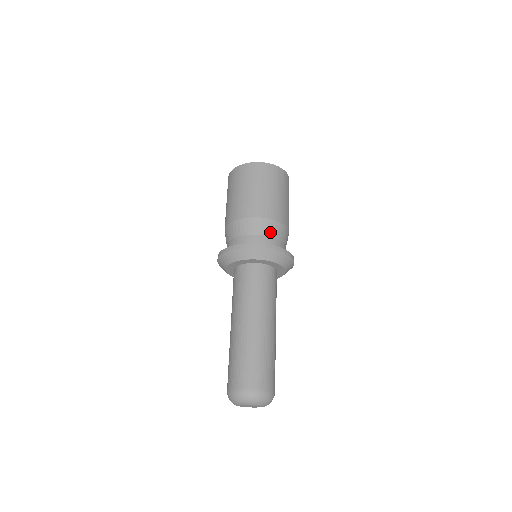
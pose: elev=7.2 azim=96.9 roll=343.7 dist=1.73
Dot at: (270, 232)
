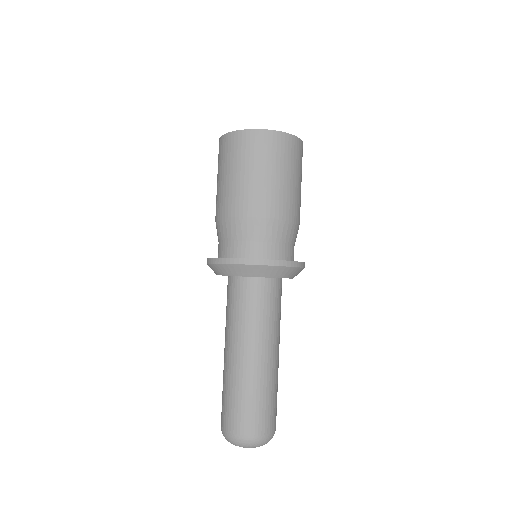
Dot at: (289, 238)
